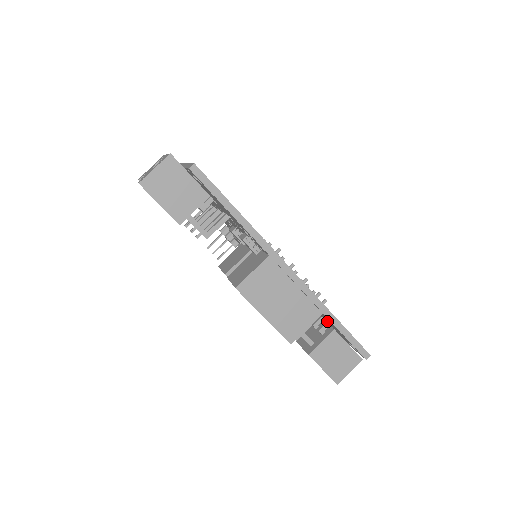
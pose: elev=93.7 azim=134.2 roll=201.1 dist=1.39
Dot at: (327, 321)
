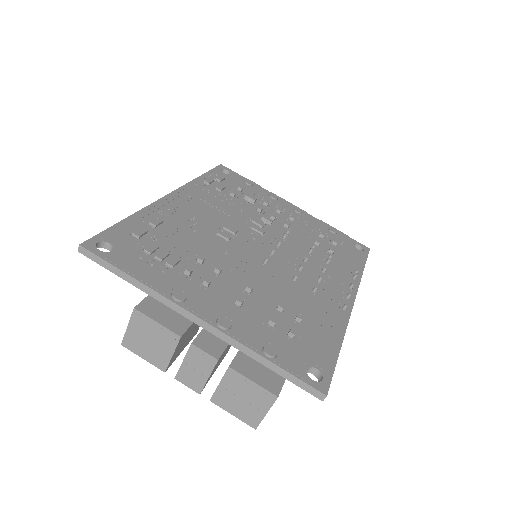
Dot at: occluded
